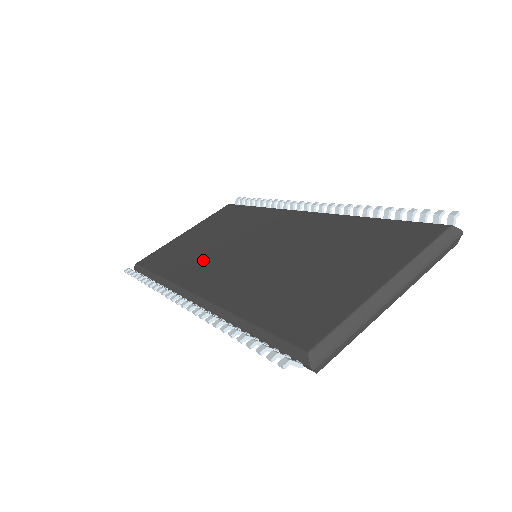
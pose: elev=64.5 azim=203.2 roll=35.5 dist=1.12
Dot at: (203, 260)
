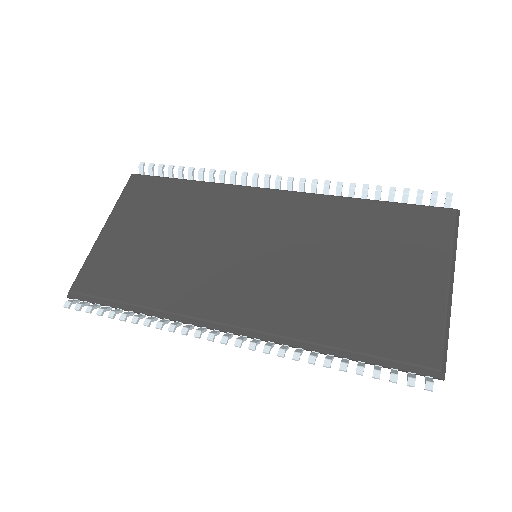
Dot at: (194, 274)
